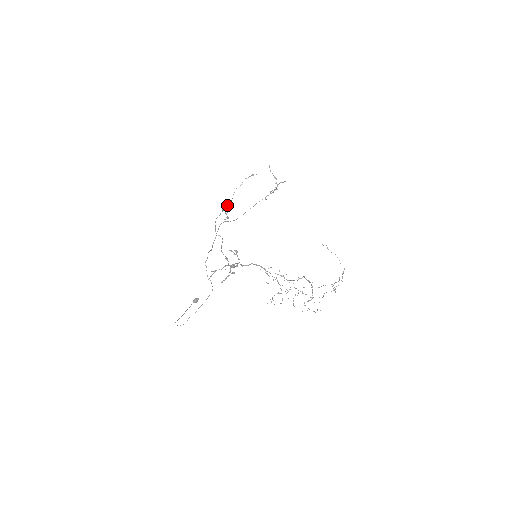
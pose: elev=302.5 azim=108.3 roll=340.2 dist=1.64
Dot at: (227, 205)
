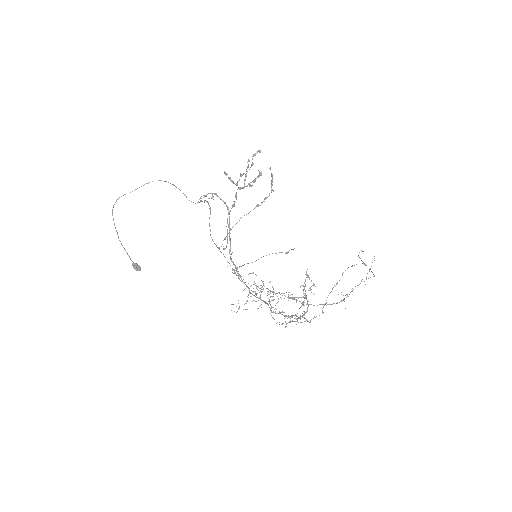
Dot at: (267, 197)
